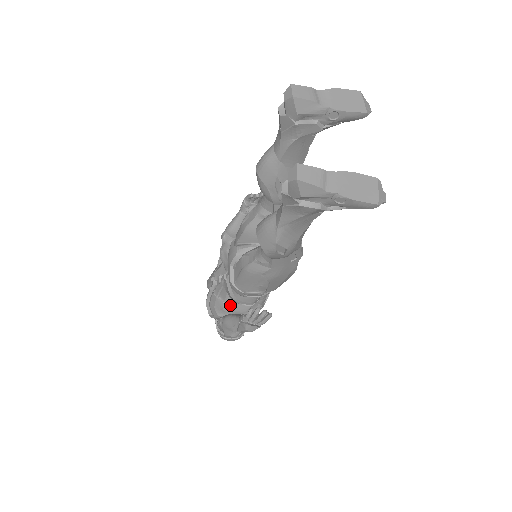
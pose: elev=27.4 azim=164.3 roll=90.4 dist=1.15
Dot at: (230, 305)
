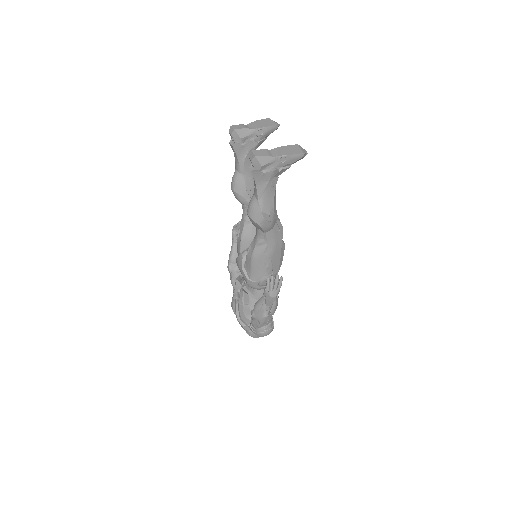
Dot at: occluded
